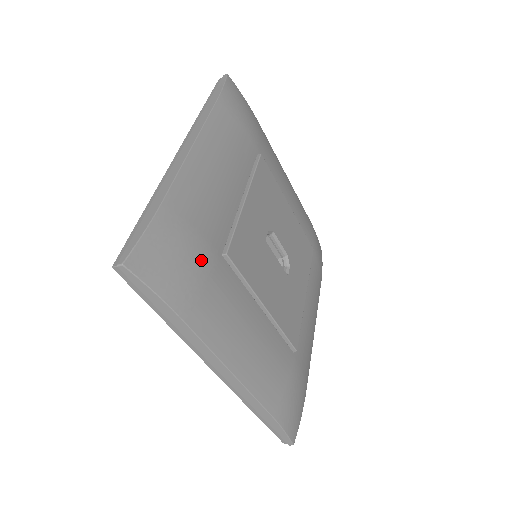
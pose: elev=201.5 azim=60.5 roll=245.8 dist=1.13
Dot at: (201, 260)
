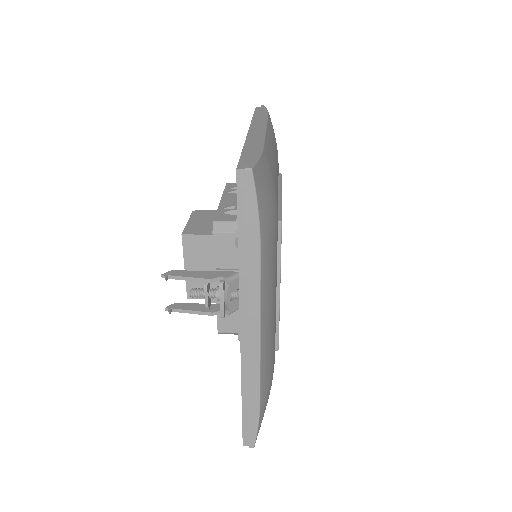
Dot at: (272, 379)
